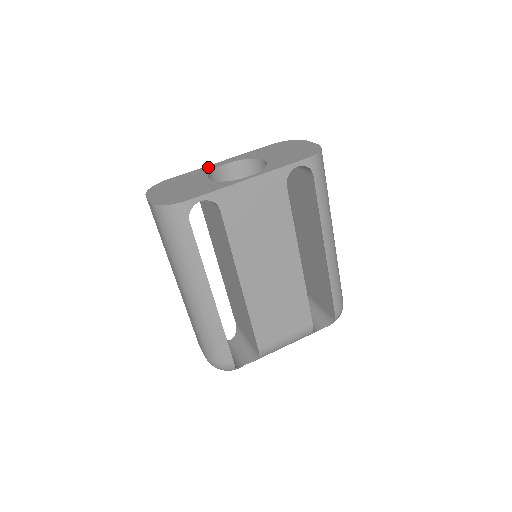
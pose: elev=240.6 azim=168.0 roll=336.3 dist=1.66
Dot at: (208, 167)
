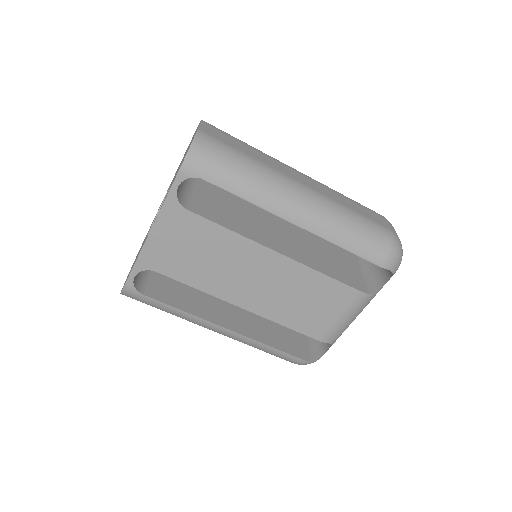
Dot at: occluded
